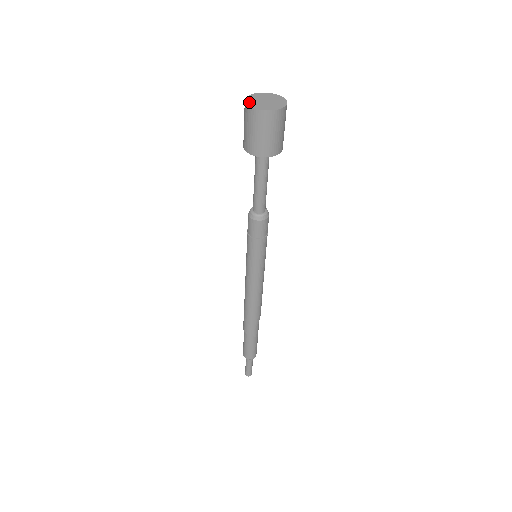
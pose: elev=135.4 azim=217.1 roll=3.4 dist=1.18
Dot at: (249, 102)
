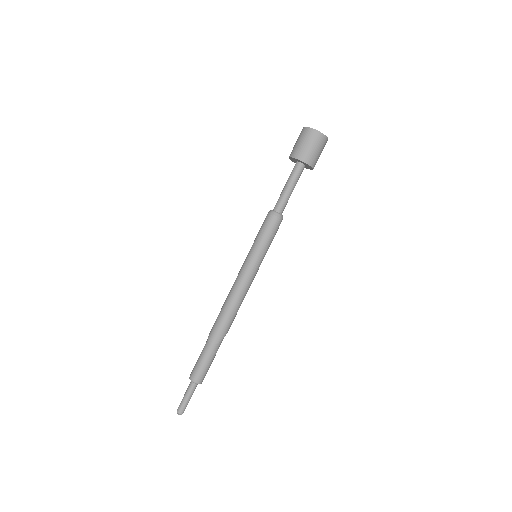
Dot at: (310, 128)
